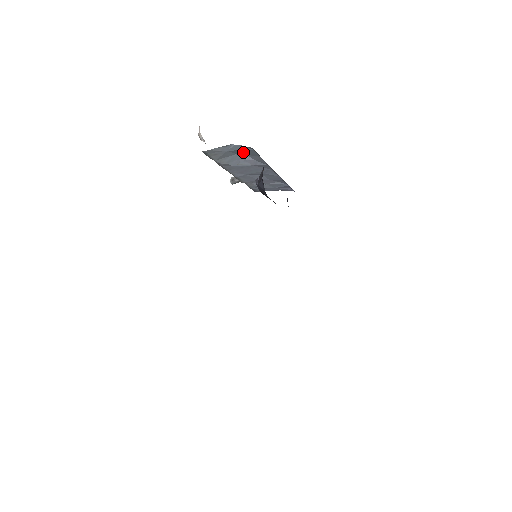
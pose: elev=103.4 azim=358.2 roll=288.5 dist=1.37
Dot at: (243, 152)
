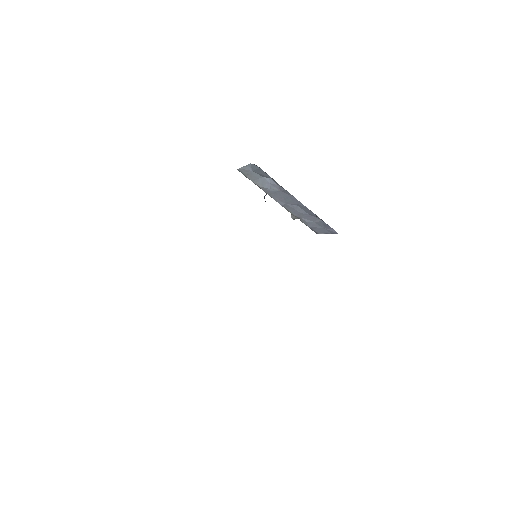
Dot at: (261, 173)
